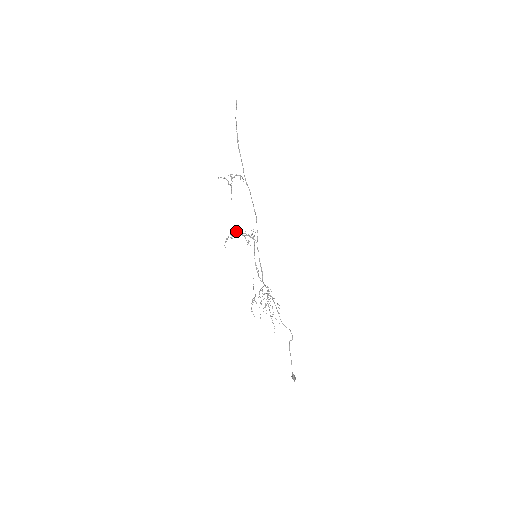
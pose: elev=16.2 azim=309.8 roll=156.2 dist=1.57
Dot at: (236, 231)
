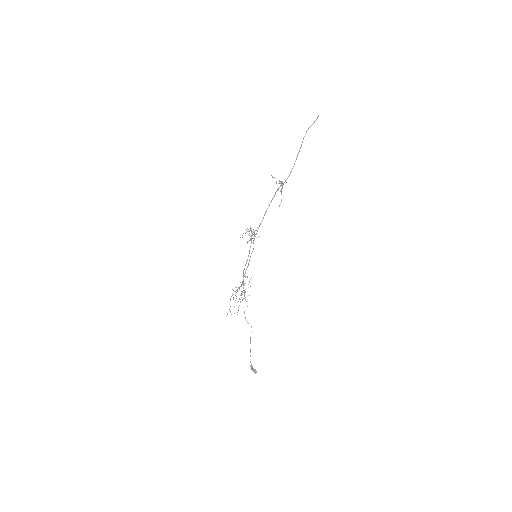
Dot at: occluded
